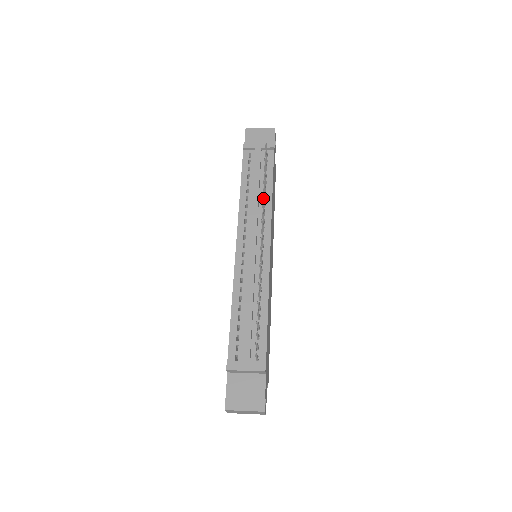
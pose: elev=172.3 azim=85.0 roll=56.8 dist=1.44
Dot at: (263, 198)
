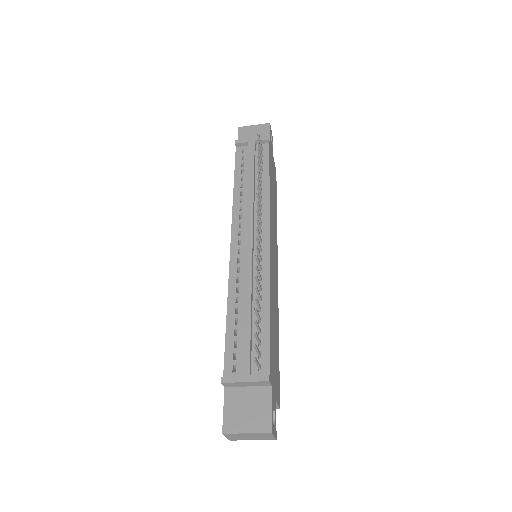
Dot at: (258, 188)
